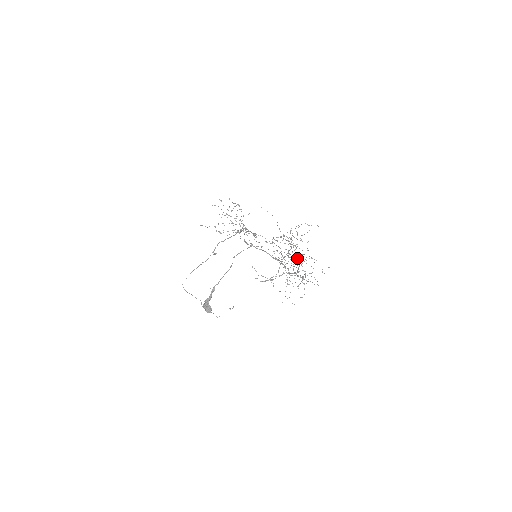
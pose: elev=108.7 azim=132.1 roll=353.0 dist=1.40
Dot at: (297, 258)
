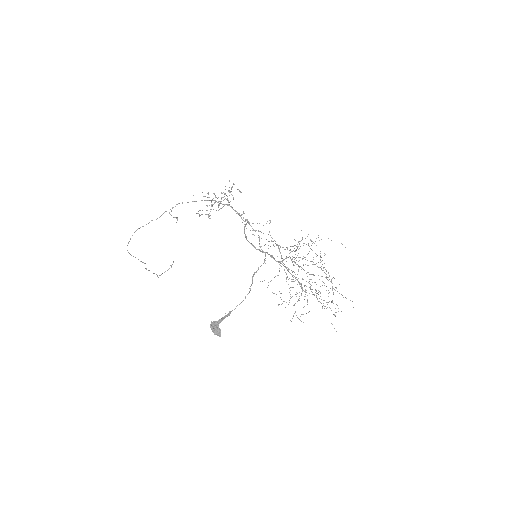
Dot at: (324, 285)
